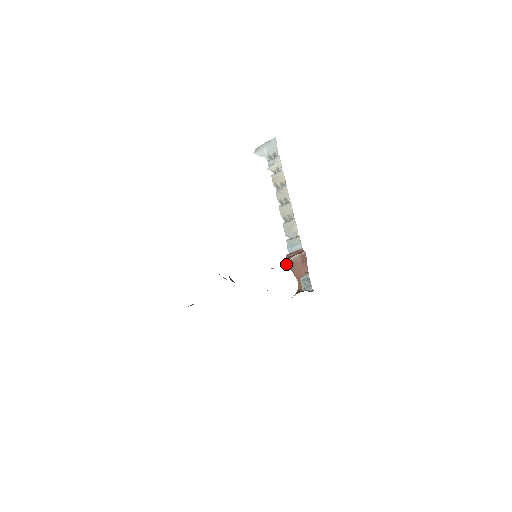
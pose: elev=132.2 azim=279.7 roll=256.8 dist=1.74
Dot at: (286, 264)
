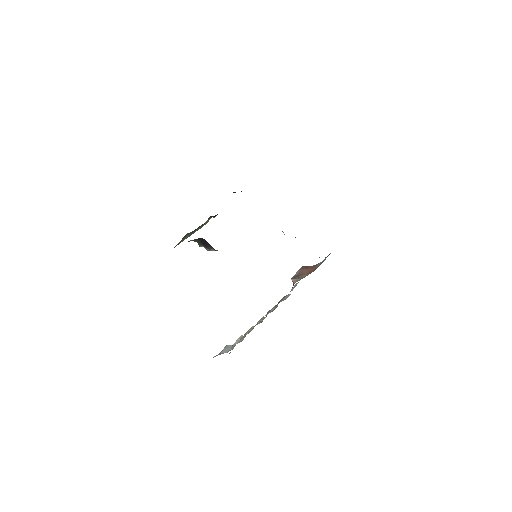
Dot at: (295, 280)
